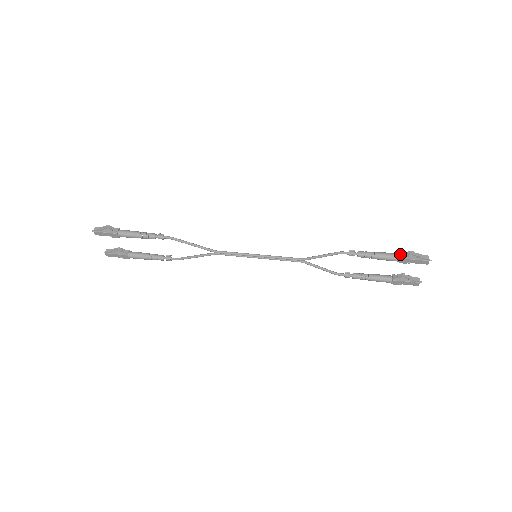
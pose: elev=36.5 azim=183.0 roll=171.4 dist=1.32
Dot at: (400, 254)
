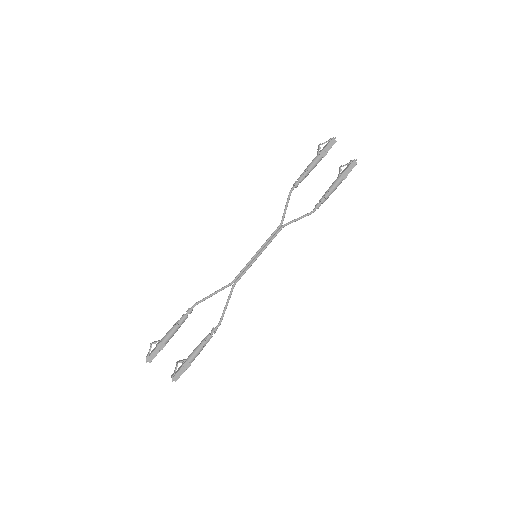
Dot at: (317, 154)
